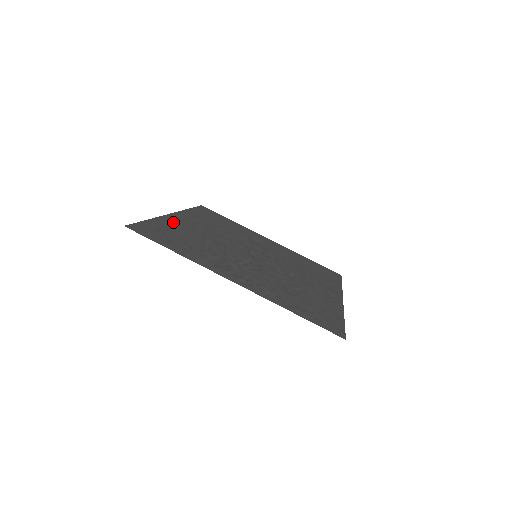
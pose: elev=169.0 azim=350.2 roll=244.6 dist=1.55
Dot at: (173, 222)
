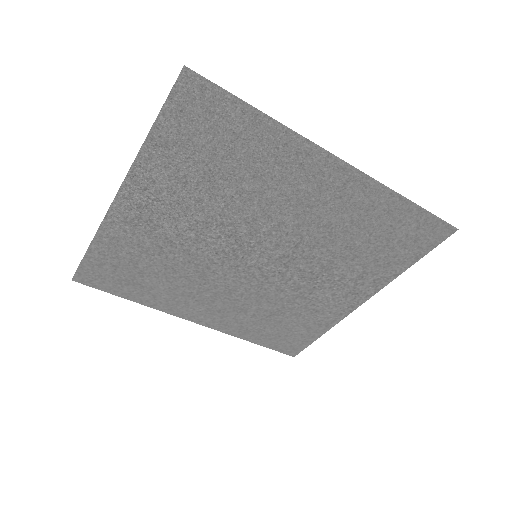
Dot at: (171, 304)
